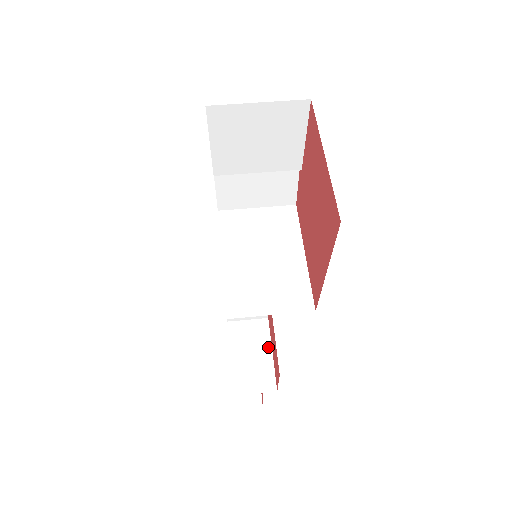
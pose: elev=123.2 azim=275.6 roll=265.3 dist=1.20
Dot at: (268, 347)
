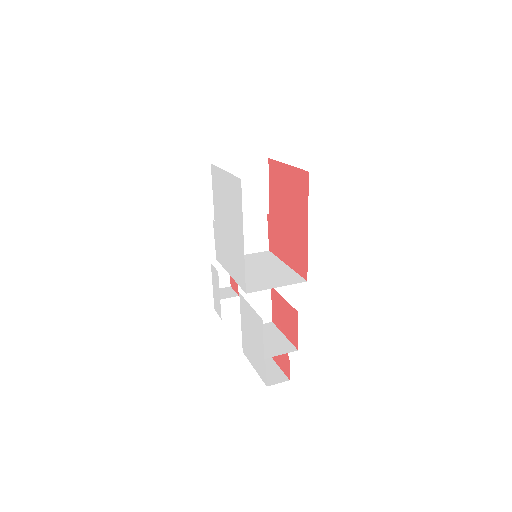
Dot at: (279, 333)
